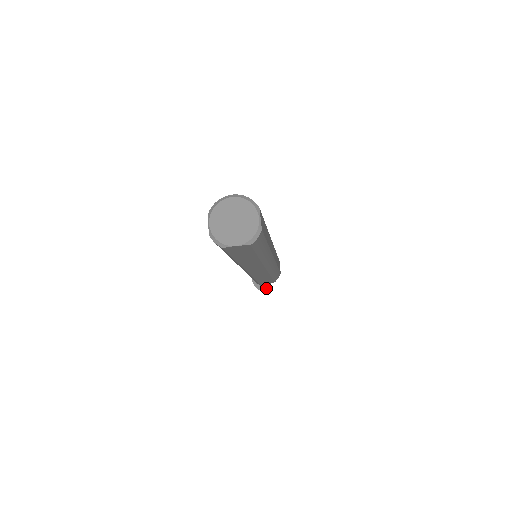
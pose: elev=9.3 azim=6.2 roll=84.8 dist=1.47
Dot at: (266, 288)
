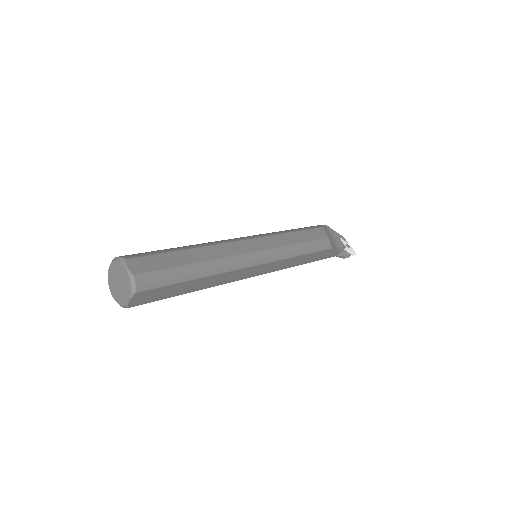
Dot at: (348, 253)
